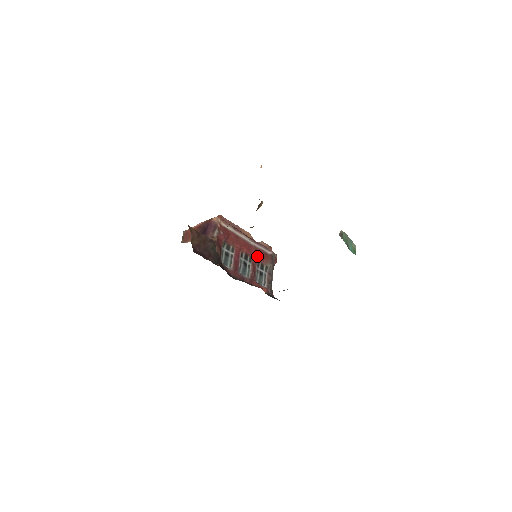
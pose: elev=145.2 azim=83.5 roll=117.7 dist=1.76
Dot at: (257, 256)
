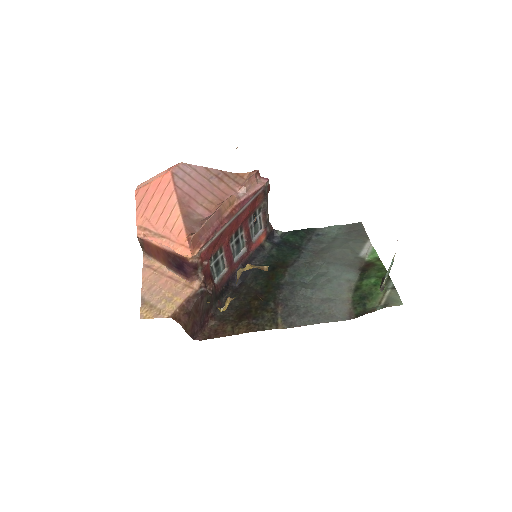
Dot at: (248, 216)
